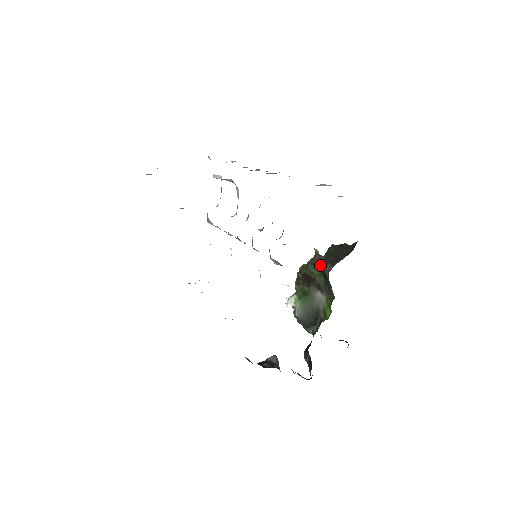
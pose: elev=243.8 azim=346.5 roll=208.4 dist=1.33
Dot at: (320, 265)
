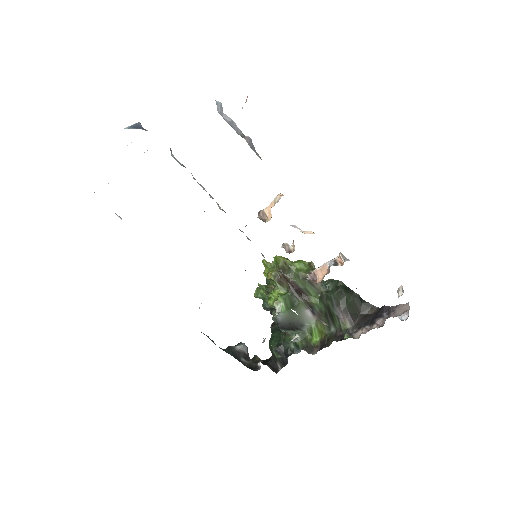
Dot at: (320, 291)
